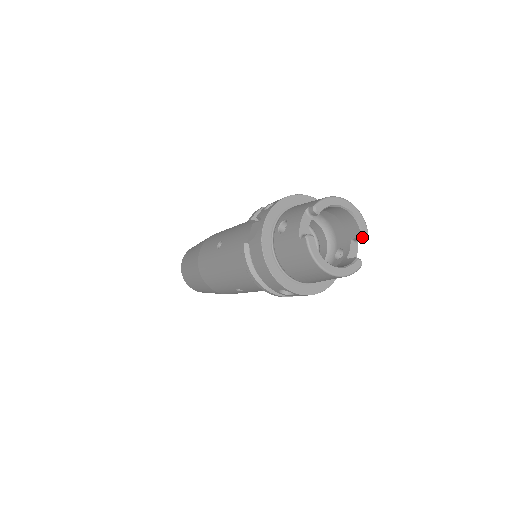
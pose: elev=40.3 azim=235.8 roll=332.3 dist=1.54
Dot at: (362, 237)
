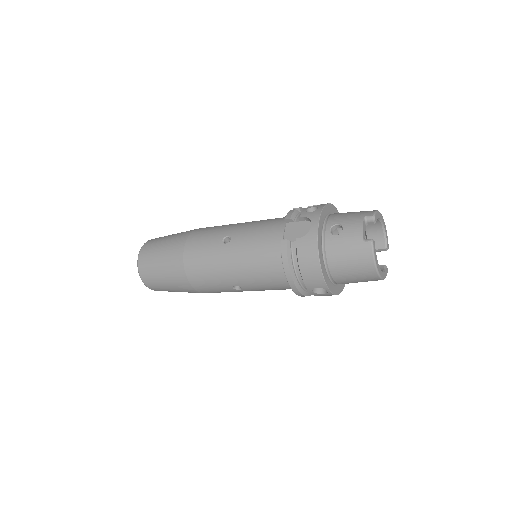
Dot at: (386, 249)
